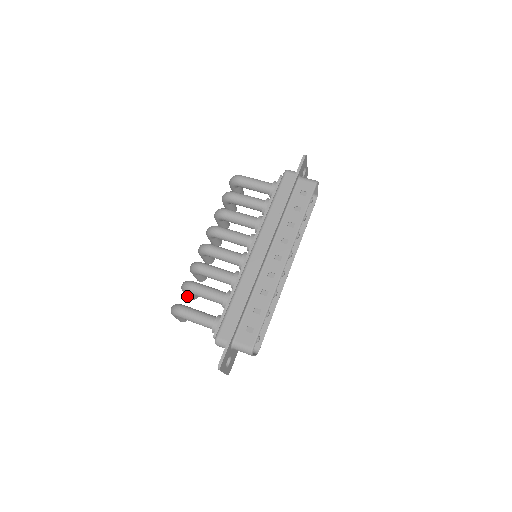
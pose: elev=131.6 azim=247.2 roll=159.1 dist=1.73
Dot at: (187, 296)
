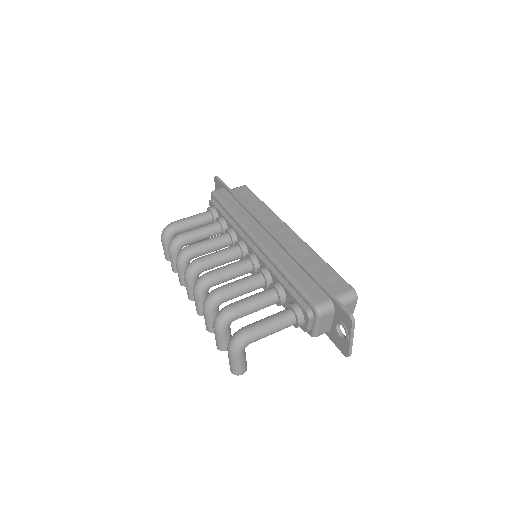
Dot at: (224, 343)
